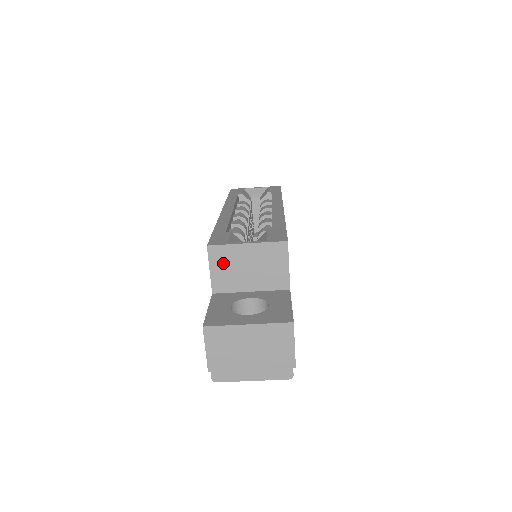
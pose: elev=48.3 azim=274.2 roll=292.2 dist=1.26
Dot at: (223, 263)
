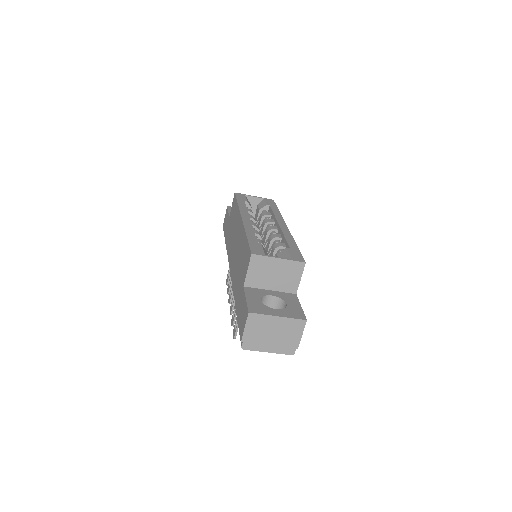
Dot at: (258, 268)
